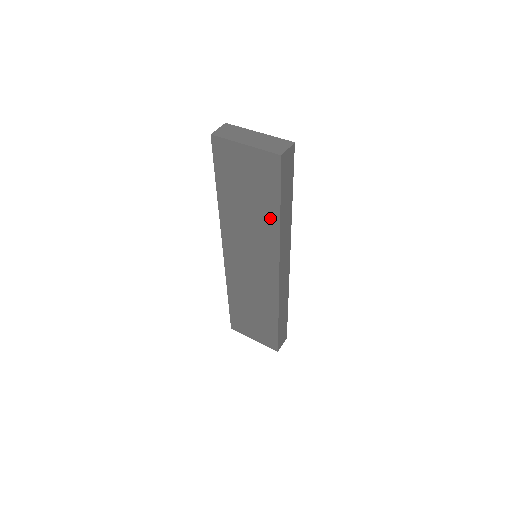
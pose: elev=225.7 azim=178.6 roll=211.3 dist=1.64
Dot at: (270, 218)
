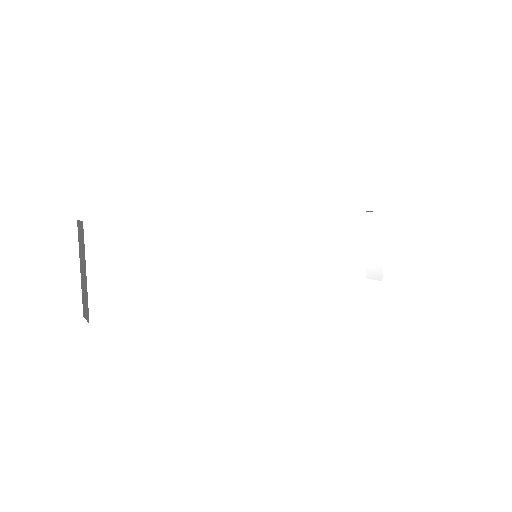
Dot at: occluded
